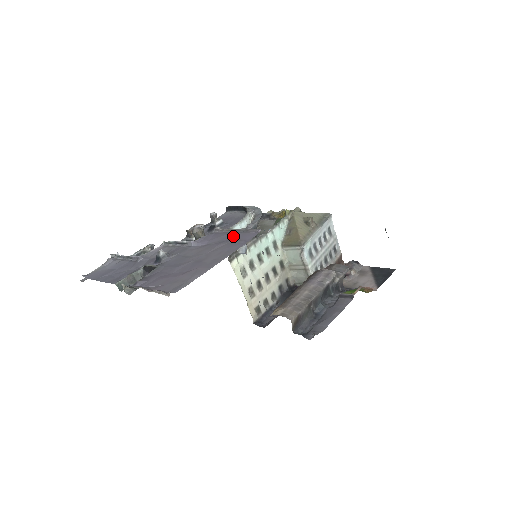
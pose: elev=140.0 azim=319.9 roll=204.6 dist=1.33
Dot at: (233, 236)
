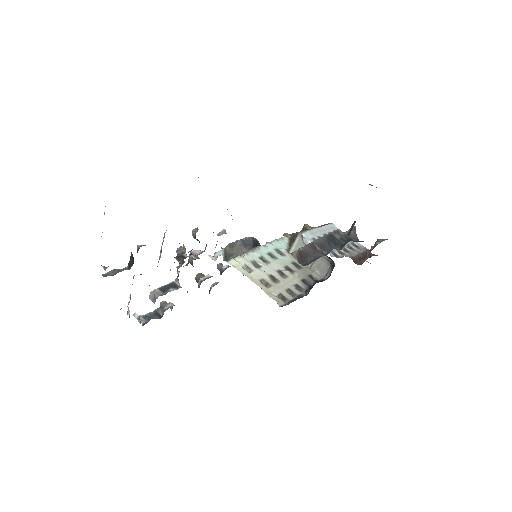
Dot at: occluded
